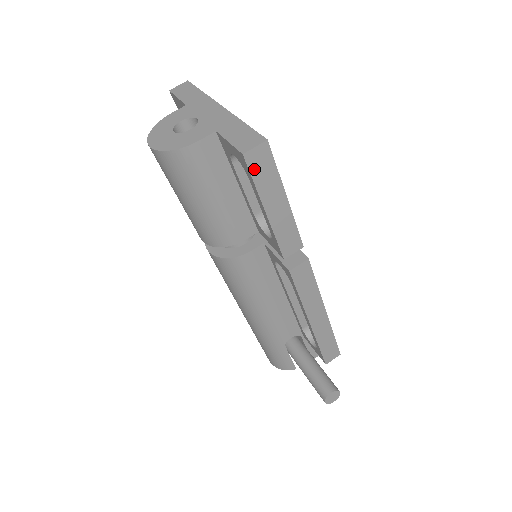
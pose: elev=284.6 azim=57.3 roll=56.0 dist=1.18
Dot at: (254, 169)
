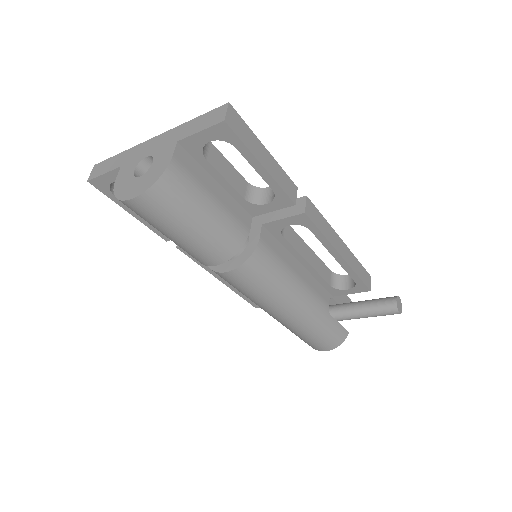
Dot at: (237, 131)
